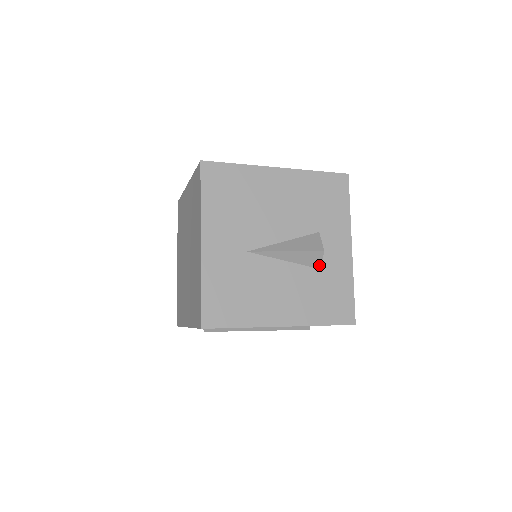
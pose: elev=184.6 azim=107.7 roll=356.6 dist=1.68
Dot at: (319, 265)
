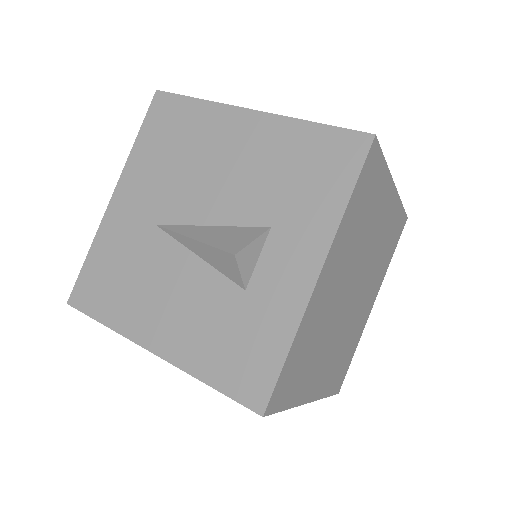
Dot at: (241, 281)
